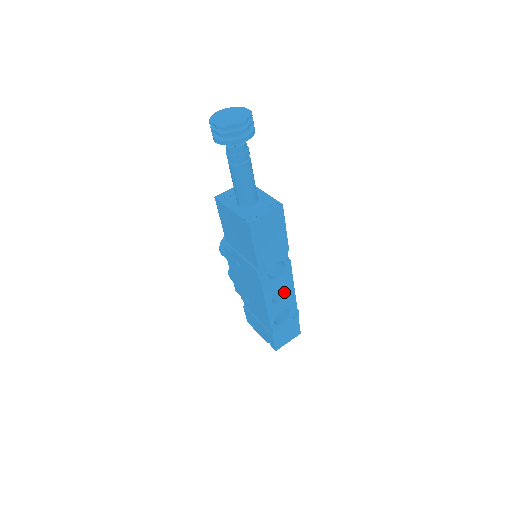
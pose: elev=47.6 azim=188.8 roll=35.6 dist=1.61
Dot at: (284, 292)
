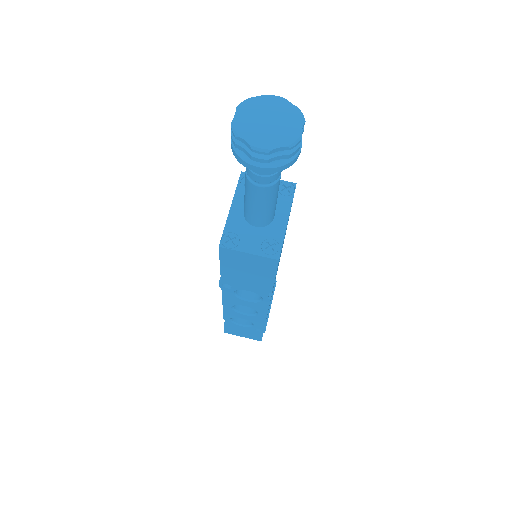
Dot at: occluded
